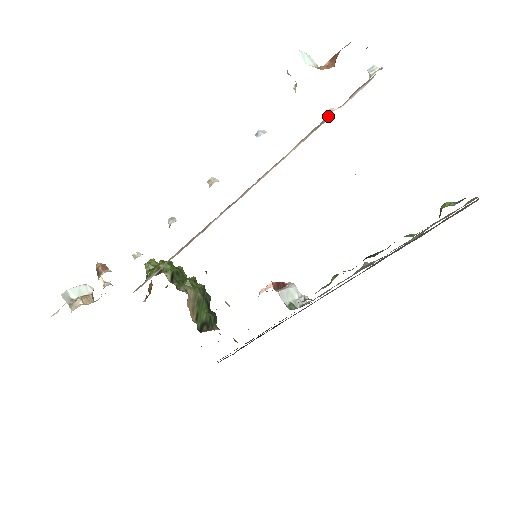
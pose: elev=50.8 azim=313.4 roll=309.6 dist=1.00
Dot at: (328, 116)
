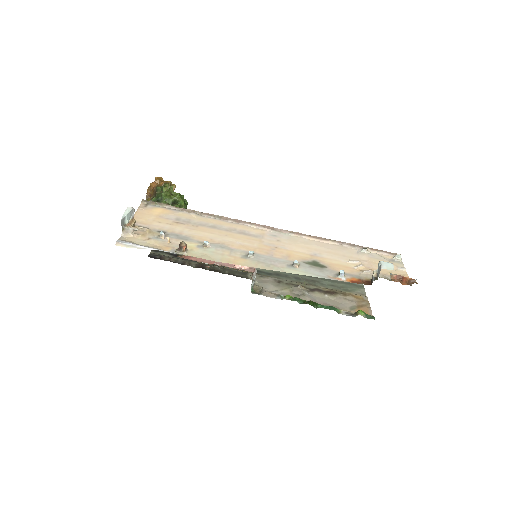
Dot at: (361, 246)
